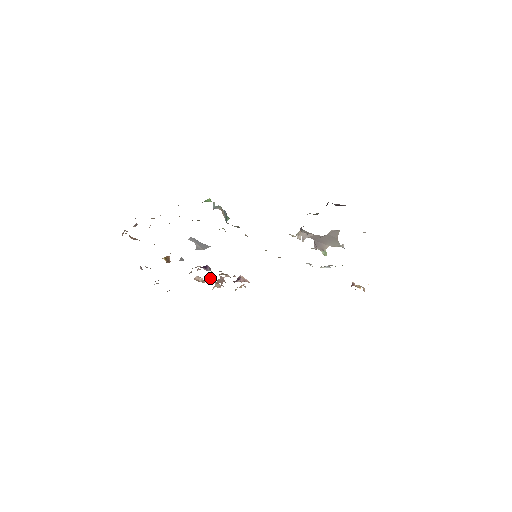
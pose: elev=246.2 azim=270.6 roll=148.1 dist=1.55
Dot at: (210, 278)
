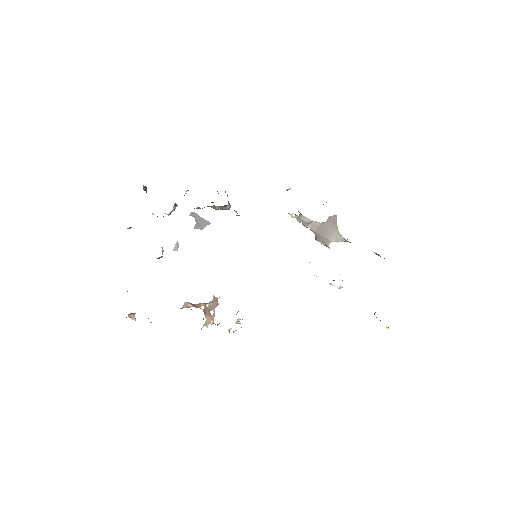
Dot at: (201, 308)
